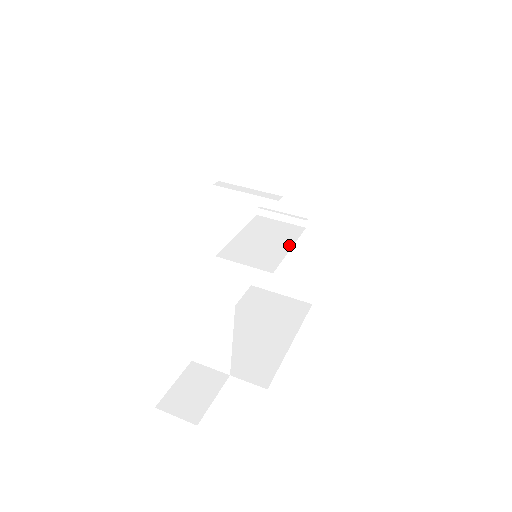
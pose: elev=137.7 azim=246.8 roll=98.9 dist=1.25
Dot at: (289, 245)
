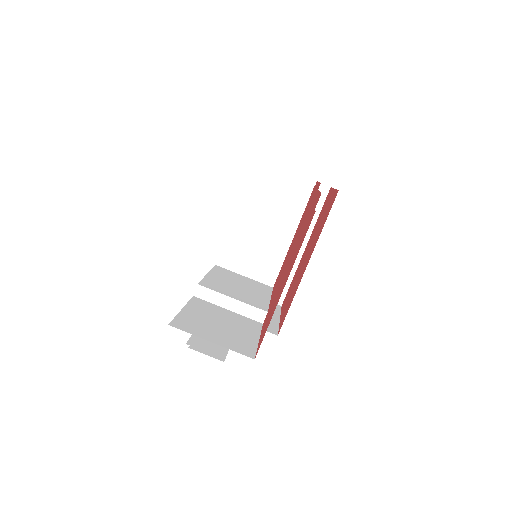
Dot at: (291, 232)
